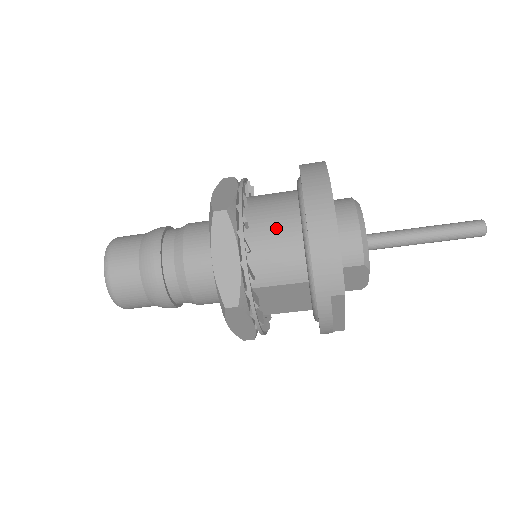
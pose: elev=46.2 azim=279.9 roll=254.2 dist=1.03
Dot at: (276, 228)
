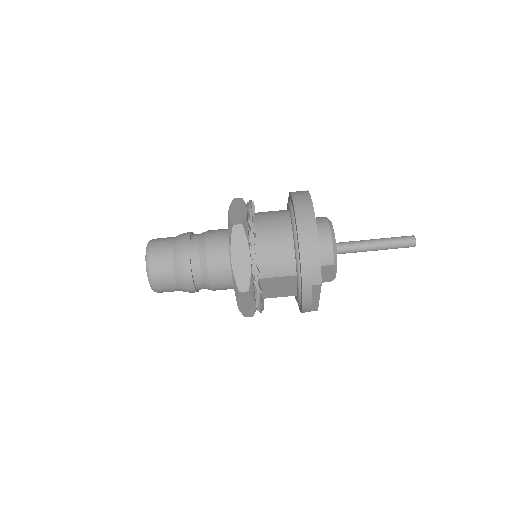
Dot at: (275, 237)
